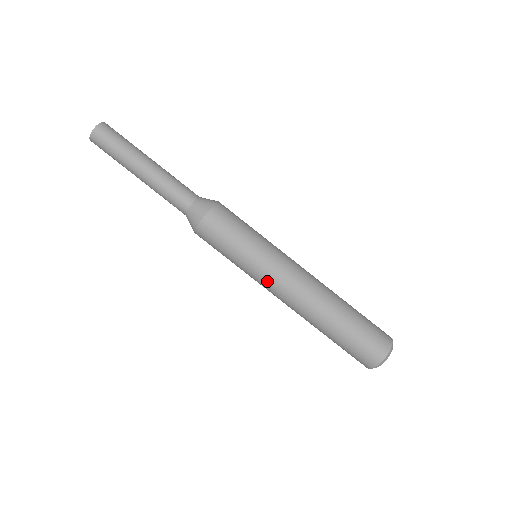
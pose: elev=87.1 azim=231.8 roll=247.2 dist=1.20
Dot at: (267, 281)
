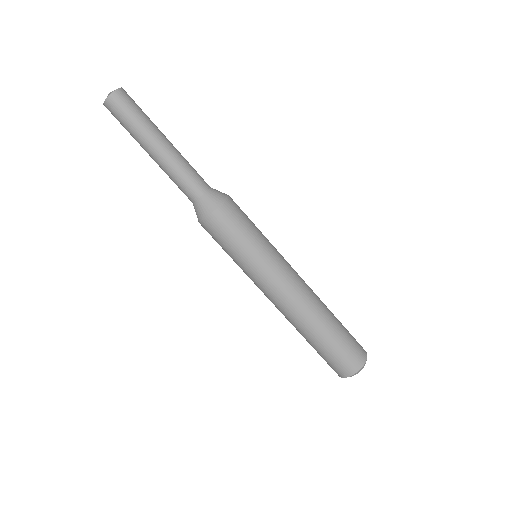
Dot at: (267, 282)
